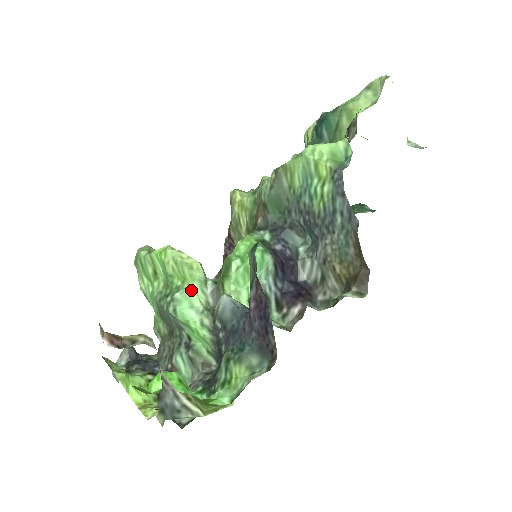
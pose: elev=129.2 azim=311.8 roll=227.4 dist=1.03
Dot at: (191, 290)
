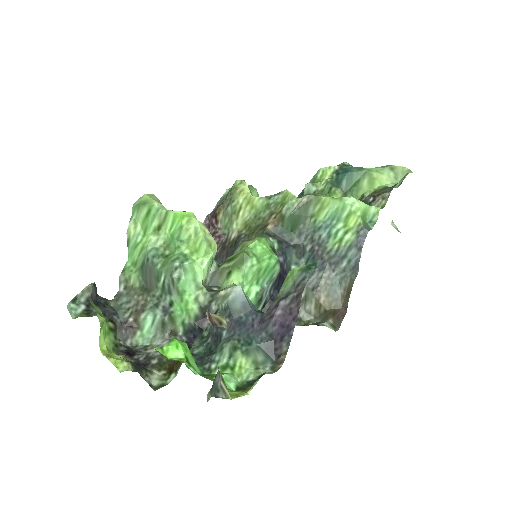
Dot at: (199, 264)
